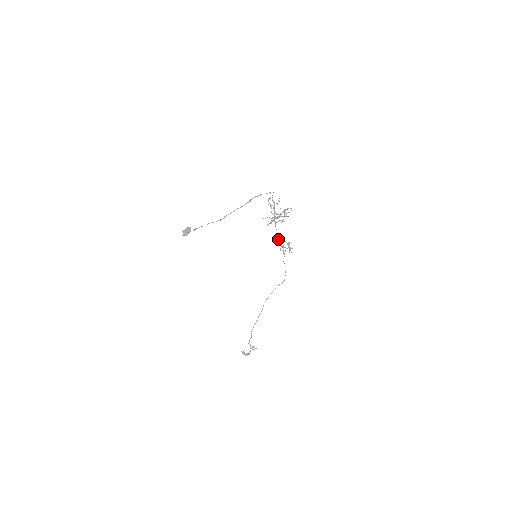
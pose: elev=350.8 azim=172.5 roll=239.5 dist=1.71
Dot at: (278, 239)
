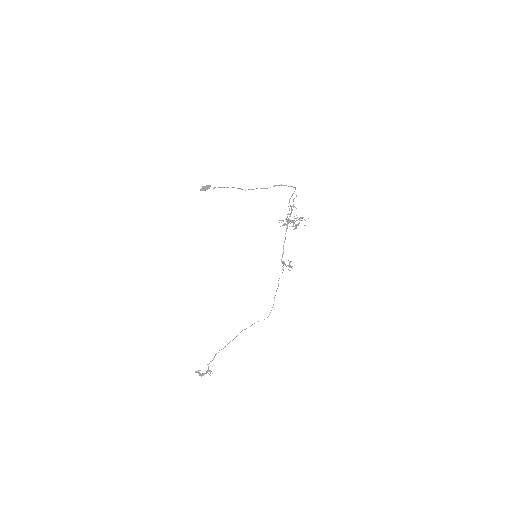
Dot at: occluded
